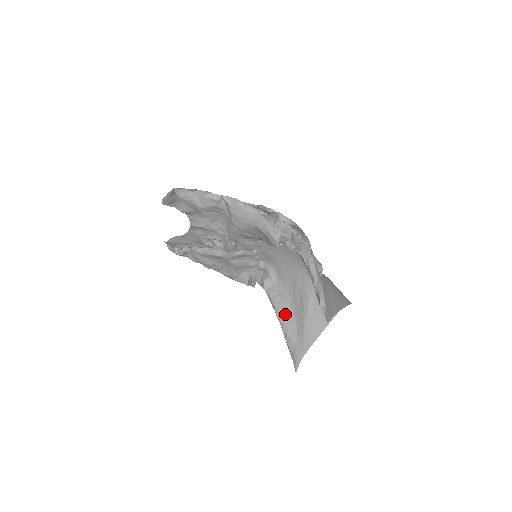
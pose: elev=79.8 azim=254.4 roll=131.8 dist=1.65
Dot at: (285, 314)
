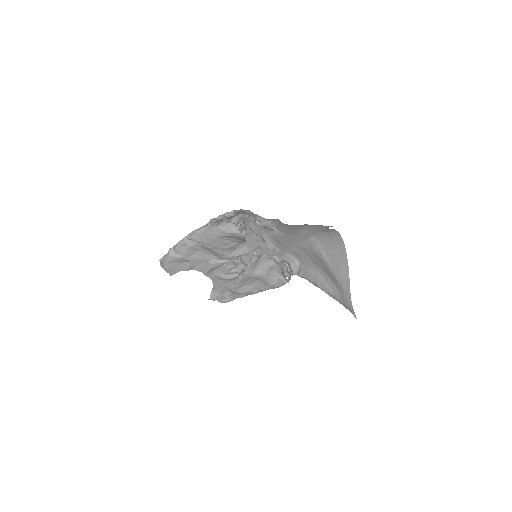
Dot at: (318, 280)
